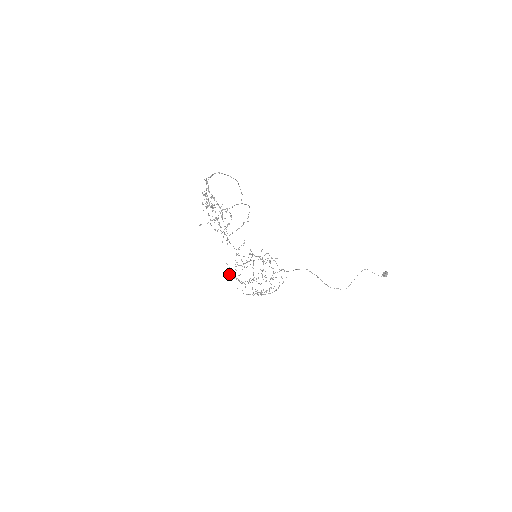
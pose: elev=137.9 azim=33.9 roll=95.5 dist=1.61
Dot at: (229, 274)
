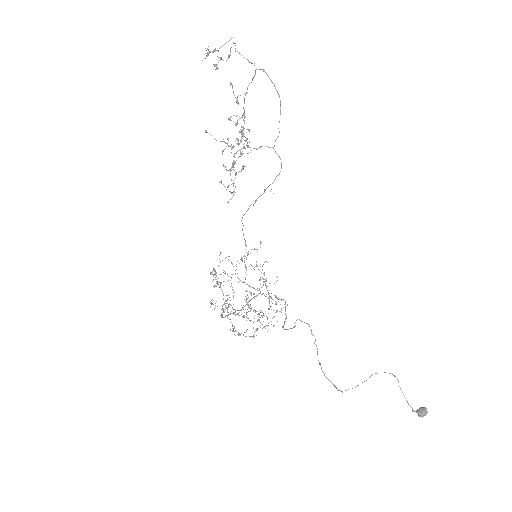
Dot at: occluded
